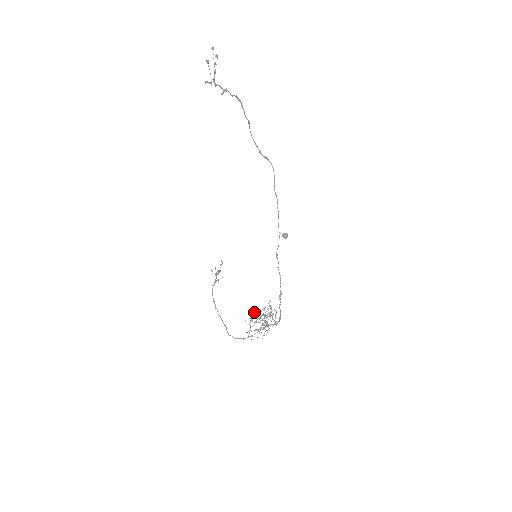
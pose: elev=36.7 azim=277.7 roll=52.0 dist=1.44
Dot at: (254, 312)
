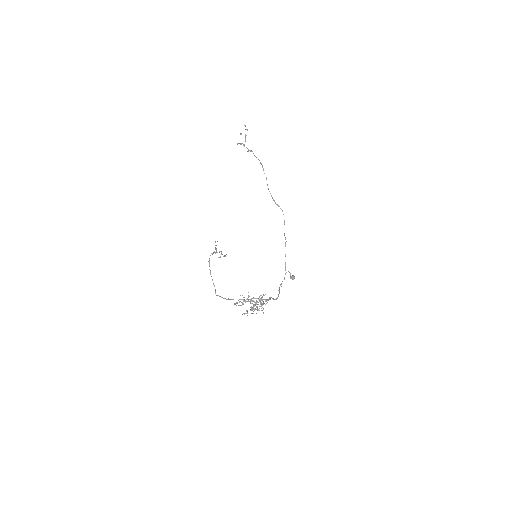
Dot at: occluded
